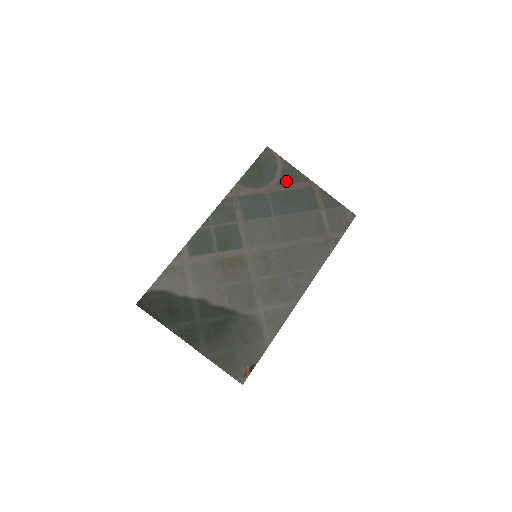
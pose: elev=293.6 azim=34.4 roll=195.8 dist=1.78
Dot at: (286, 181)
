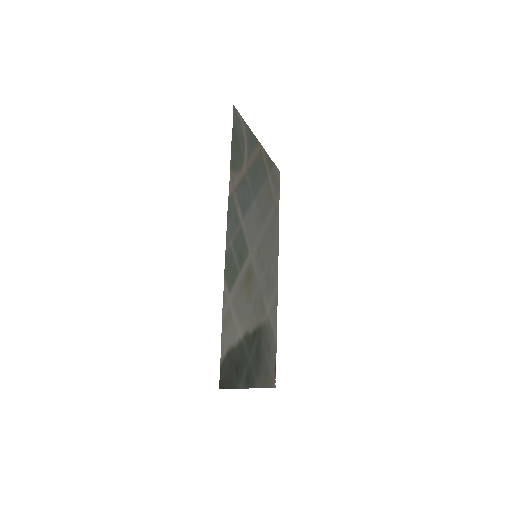
Dot at: (250, 150)
